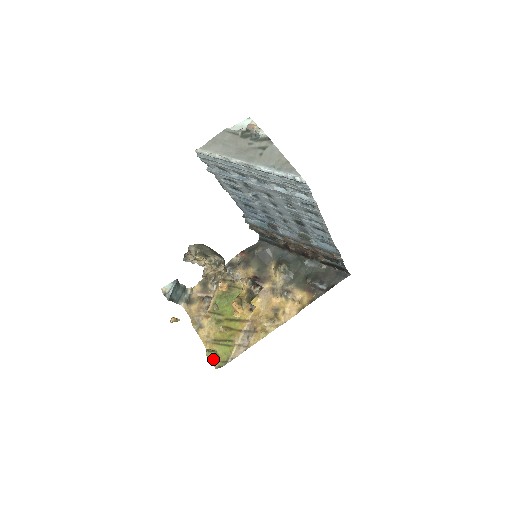
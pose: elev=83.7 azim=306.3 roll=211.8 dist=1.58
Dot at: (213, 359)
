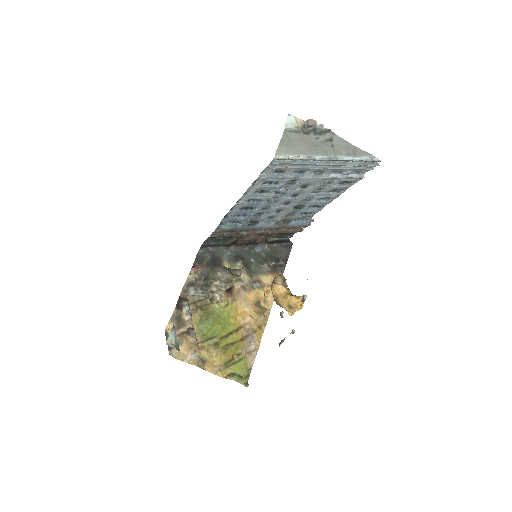
Dot at: (242, 380)
